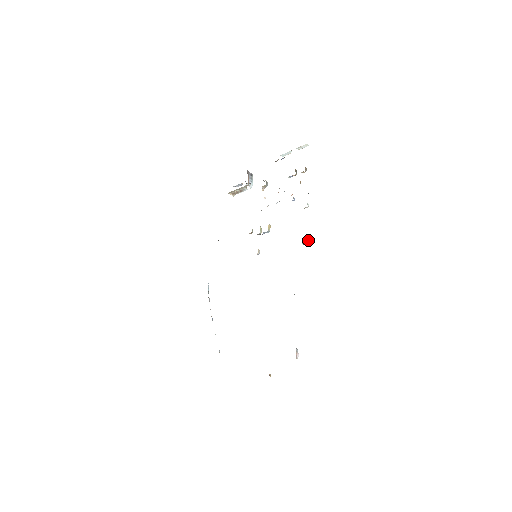
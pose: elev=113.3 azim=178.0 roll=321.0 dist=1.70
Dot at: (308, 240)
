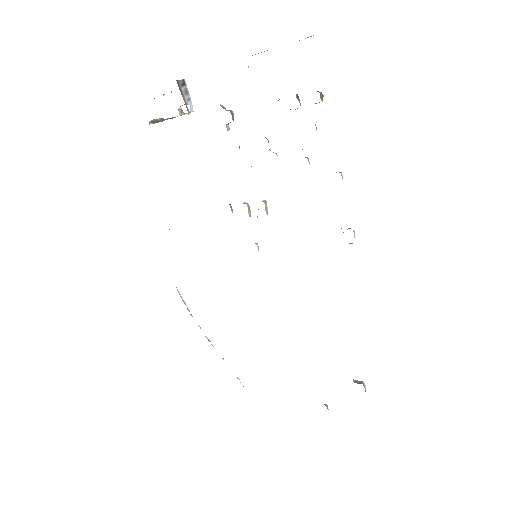
Dot at: occluded
